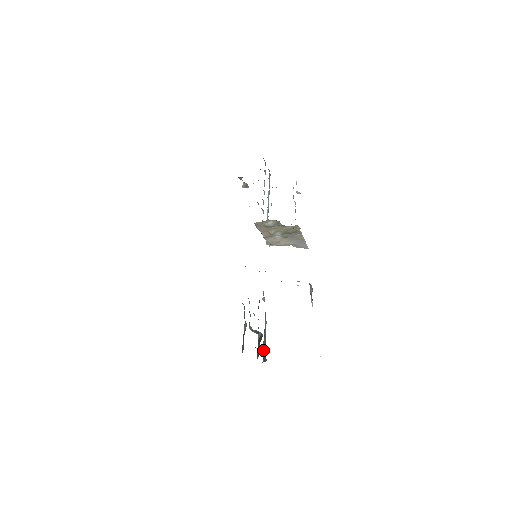
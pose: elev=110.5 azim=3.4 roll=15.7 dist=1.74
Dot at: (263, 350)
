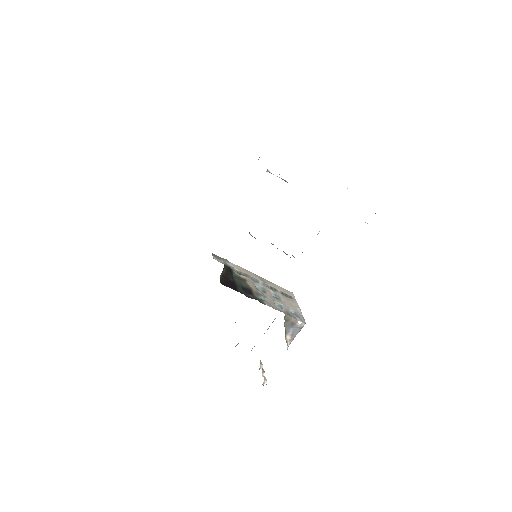
Dot at: occluded
